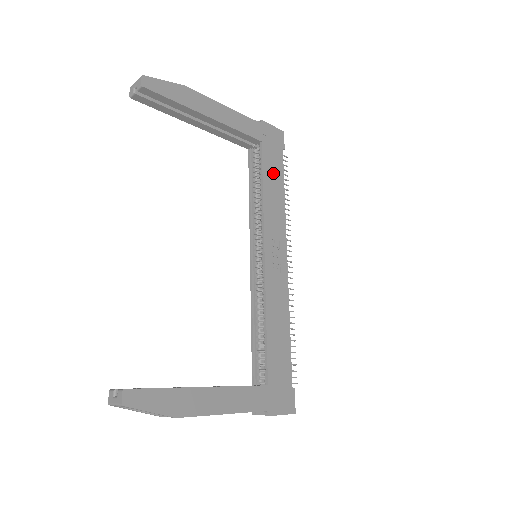
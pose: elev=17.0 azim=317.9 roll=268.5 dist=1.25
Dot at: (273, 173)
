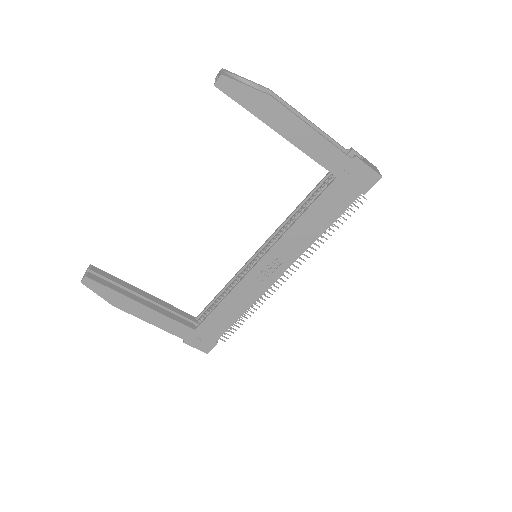
Dot at: (326, 209)
